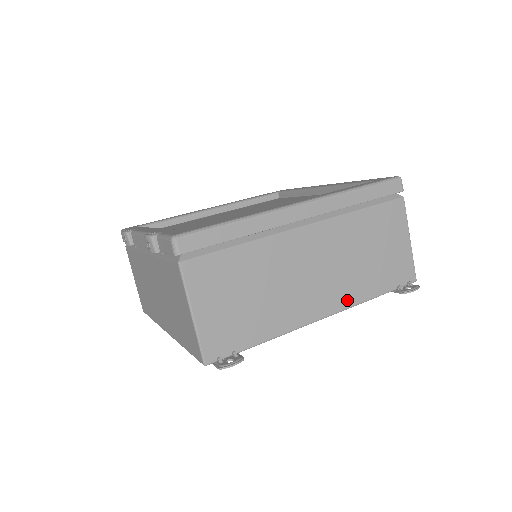
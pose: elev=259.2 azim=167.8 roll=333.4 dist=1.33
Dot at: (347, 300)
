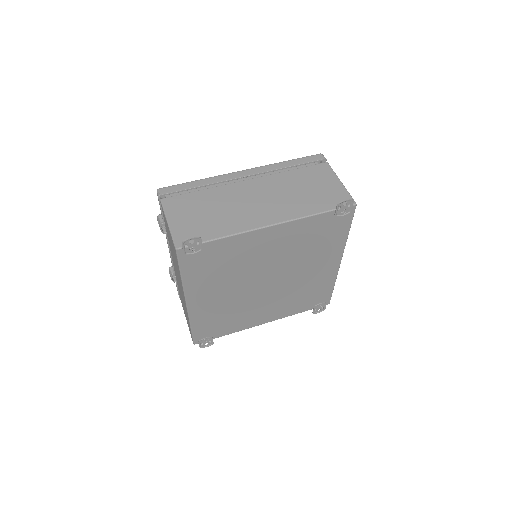
Dot at: (290, 215)
